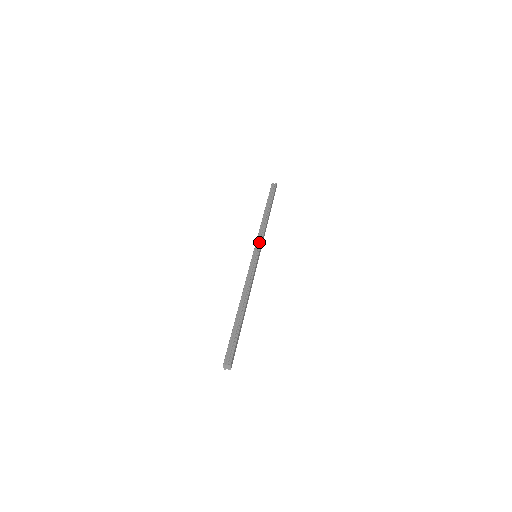
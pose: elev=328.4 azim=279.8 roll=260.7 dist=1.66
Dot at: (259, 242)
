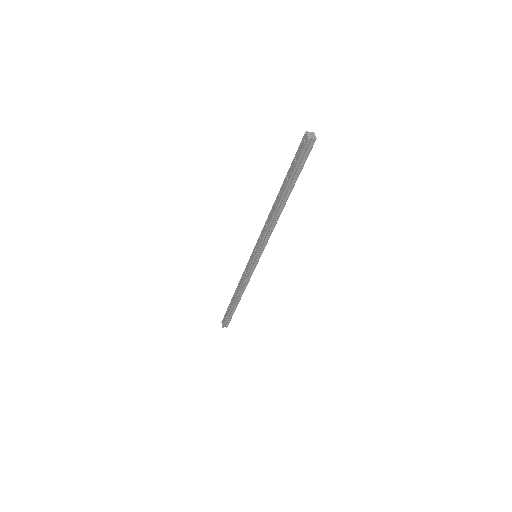
Dot at: occluded
